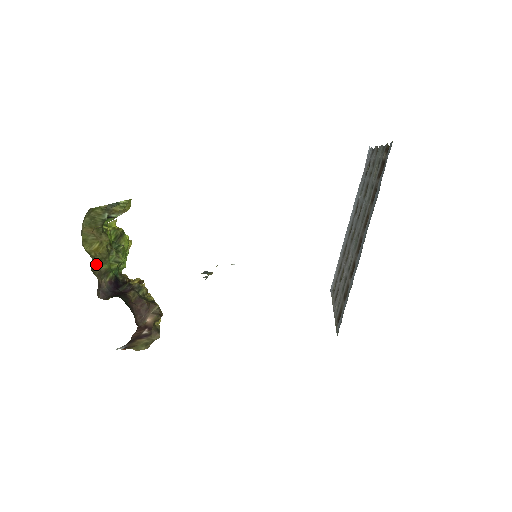
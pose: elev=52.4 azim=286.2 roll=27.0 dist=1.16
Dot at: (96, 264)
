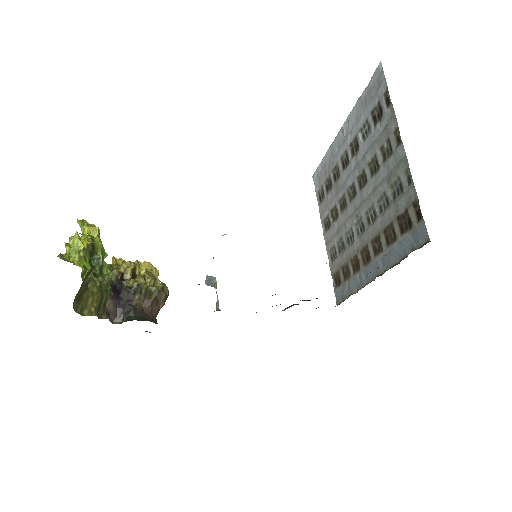
Dot at: (98, 310)
